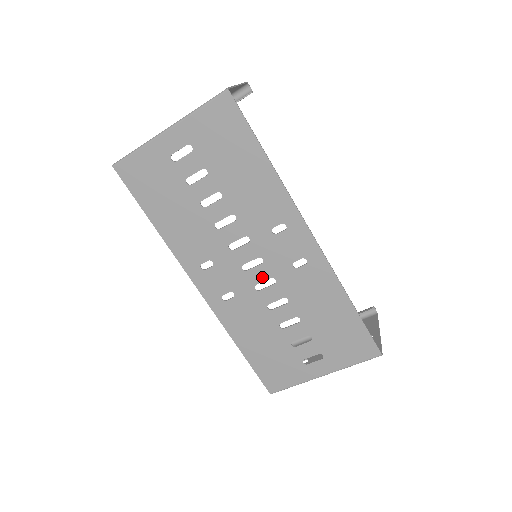
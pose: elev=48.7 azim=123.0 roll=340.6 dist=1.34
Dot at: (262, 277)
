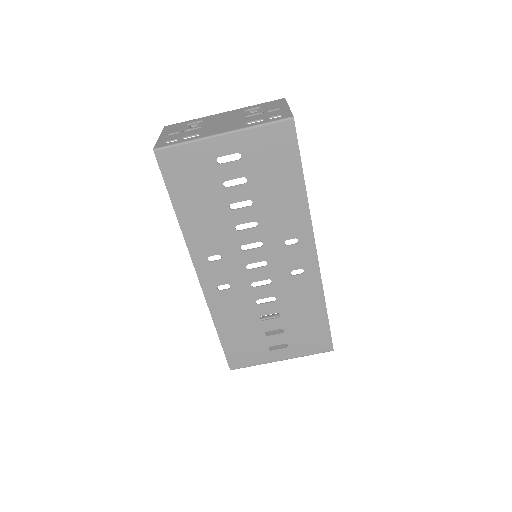
Dot at: (261, 277)
